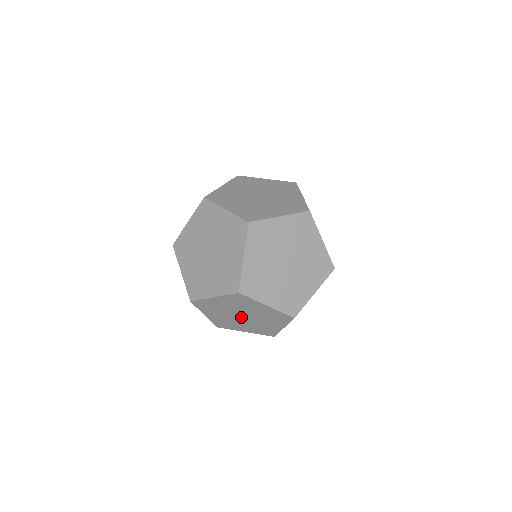
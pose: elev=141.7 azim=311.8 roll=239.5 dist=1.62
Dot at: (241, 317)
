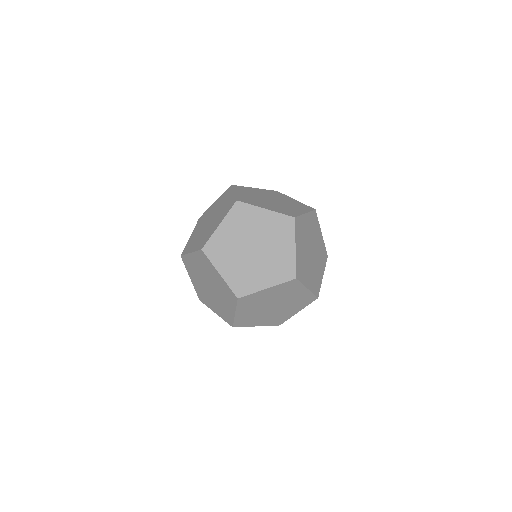
Dot at: (270, 308)
